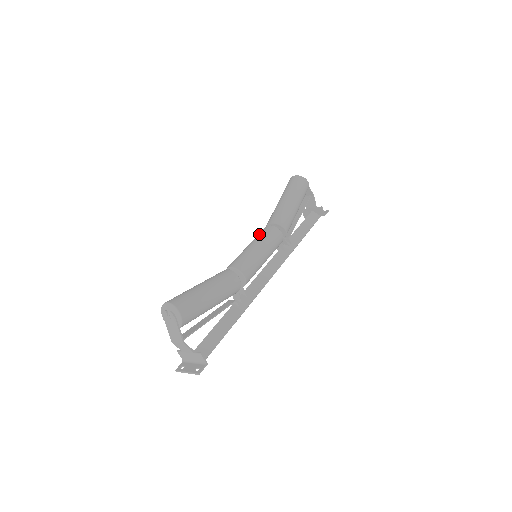
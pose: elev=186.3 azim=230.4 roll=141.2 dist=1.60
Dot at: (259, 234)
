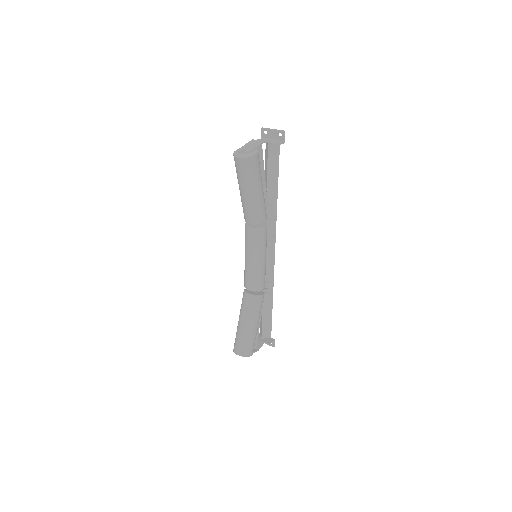
Dot at: (247, 243)
